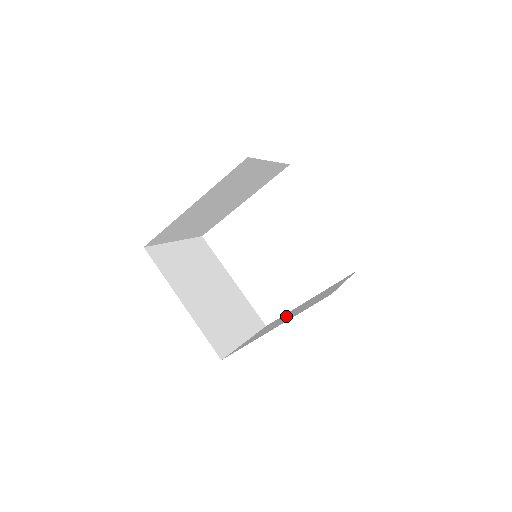
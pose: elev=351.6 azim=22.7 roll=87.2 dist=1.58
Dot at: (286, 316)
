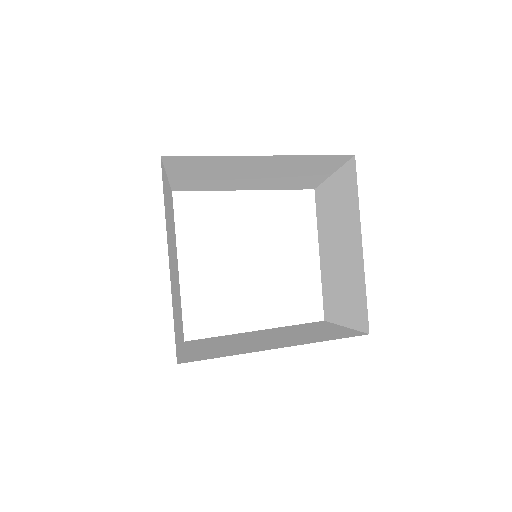
Dot at: (335, 264)
